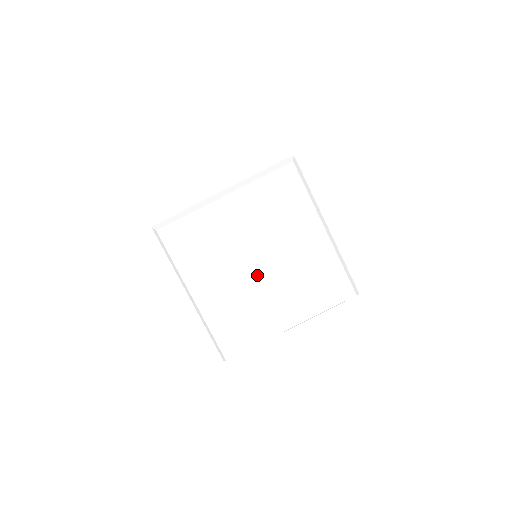
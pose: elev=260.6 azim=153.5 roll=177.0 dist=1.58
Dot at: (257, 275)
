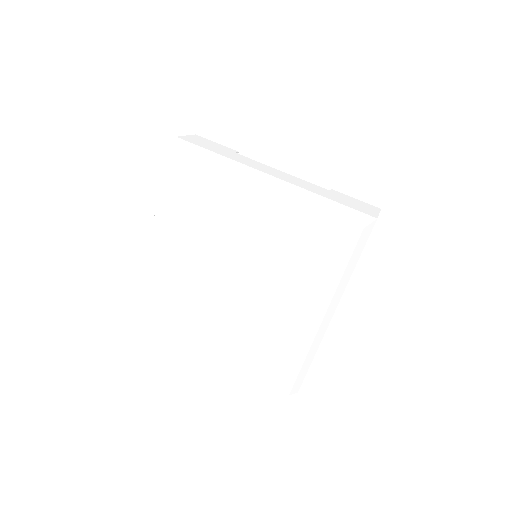
Dot at: (241, 290)
